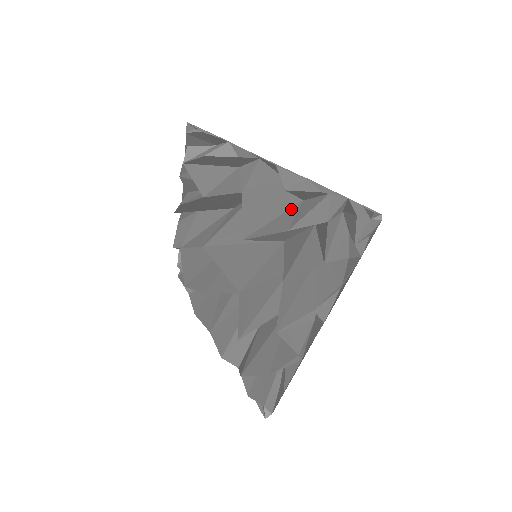
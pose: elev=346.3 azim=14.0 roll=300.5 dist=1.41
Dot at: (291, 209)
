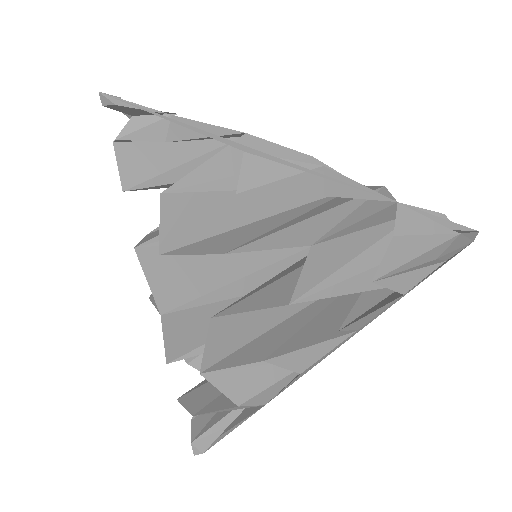
Dot at: (311, 203)
